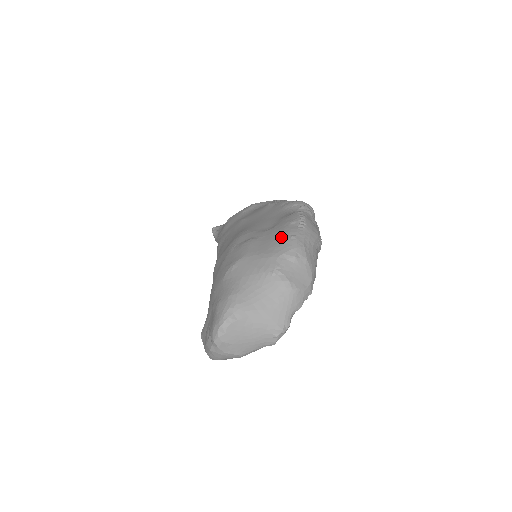
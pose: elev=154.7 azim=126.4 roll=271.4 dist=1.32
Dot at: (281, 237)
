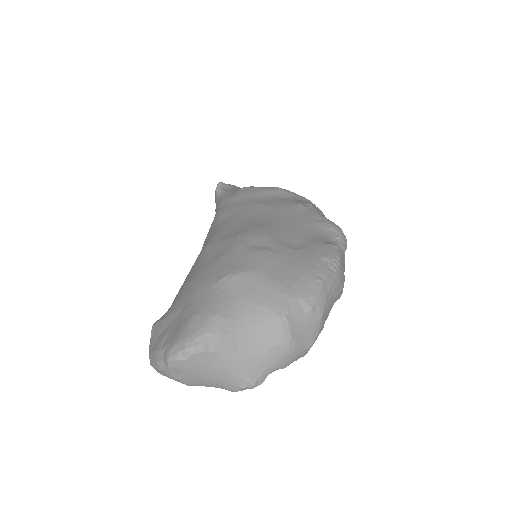
Dot at: (306, 272)
